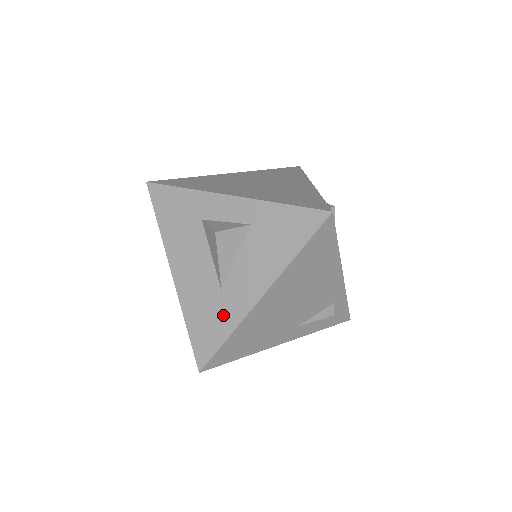
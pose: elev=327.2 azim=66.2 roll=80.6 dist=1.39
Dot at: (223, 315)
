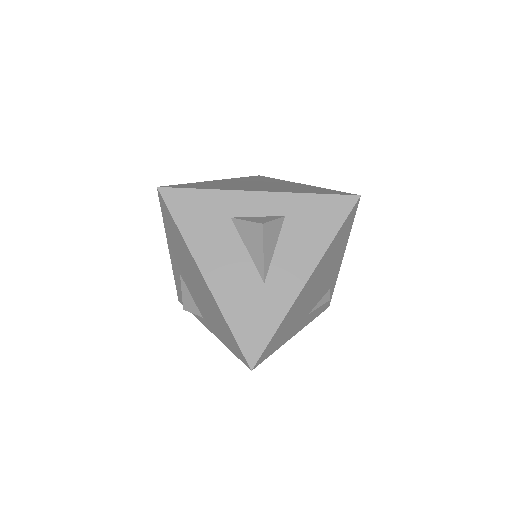
Dot at: (270, 306)
